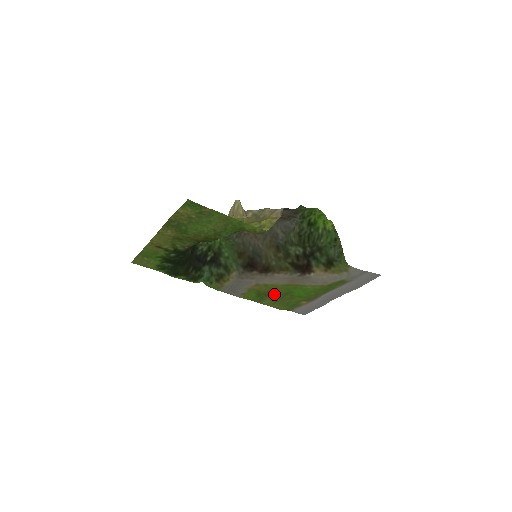
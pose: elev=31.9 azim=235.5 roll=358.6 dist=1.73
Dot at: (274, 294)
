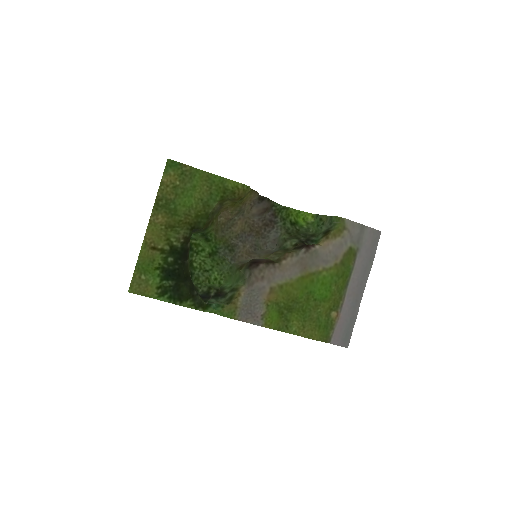
Dot at: (296, 304)
